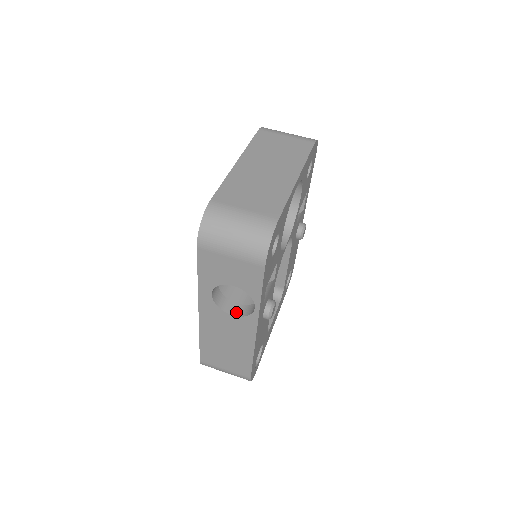
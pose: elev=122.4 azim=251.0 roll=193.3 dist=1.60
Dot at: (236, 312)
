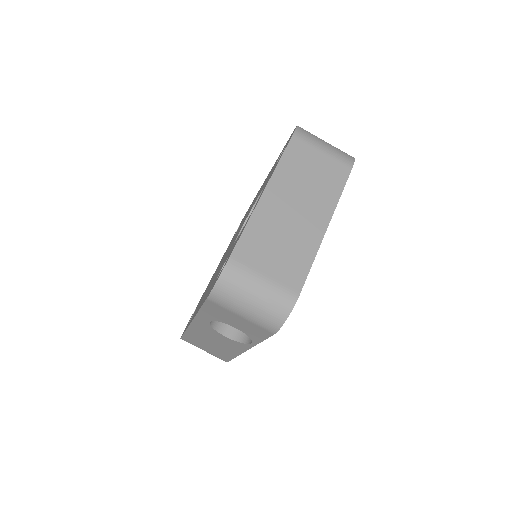
Dot at: (230, 334)
